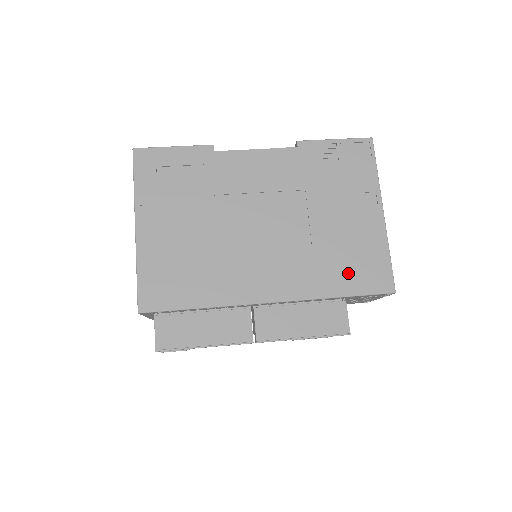
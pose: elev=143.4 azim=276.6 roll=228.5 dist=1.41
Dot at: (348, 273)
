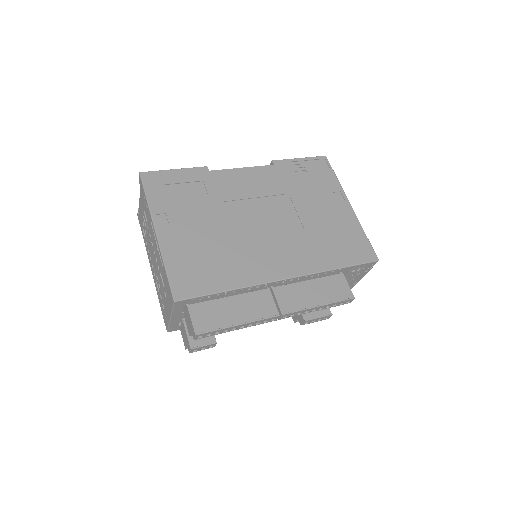
Dot at: (339, 250)
